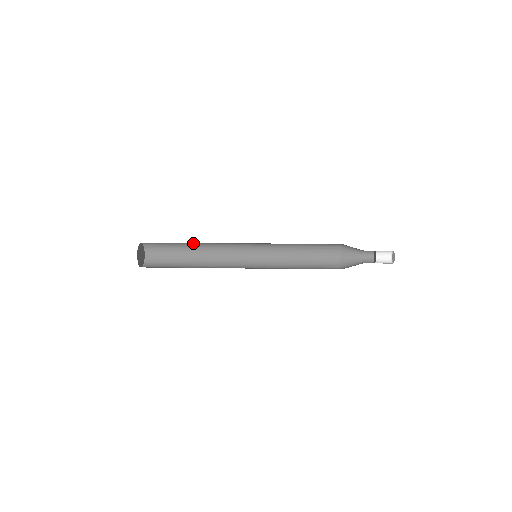
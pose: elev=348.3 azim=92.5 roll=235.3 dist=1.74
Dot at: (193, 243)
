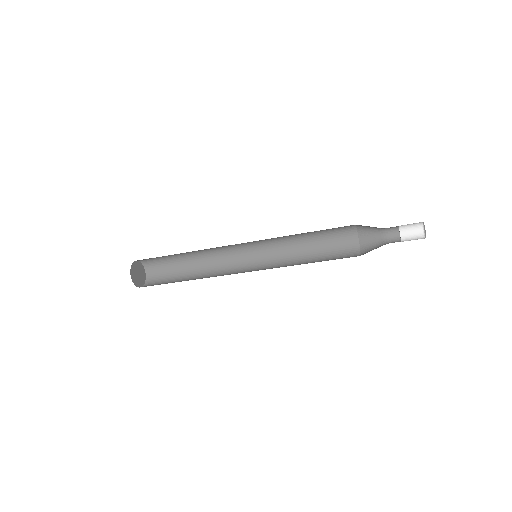
Dot at: (195, 266)
